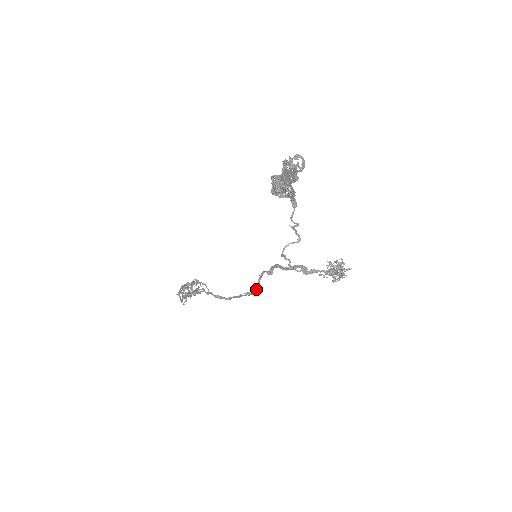
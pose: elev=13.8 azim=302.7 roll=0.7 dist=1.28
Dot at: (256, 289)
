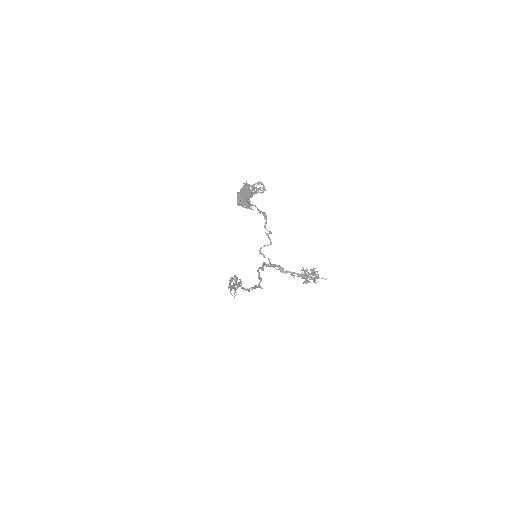
Dot at: (259, 283)
